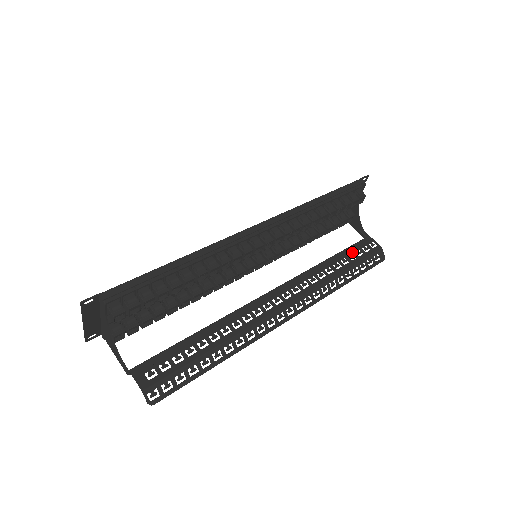
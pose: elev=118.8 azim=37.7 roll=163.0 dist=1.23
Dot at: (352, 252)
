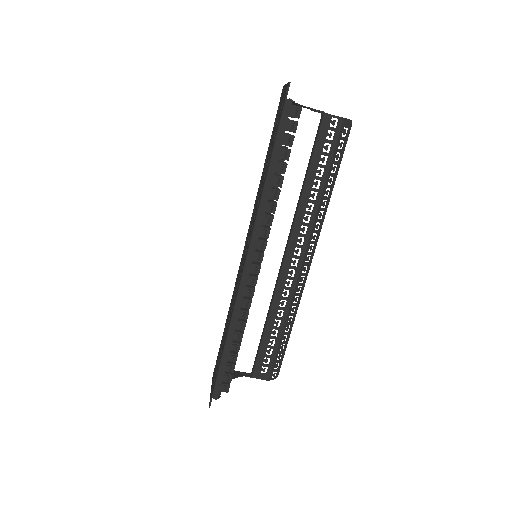
Dot at: (320, 154)
